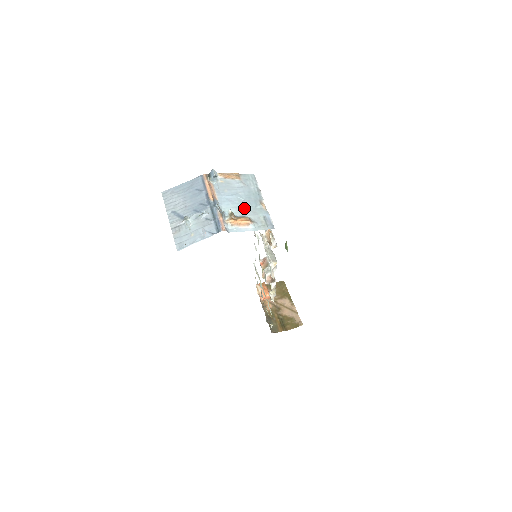
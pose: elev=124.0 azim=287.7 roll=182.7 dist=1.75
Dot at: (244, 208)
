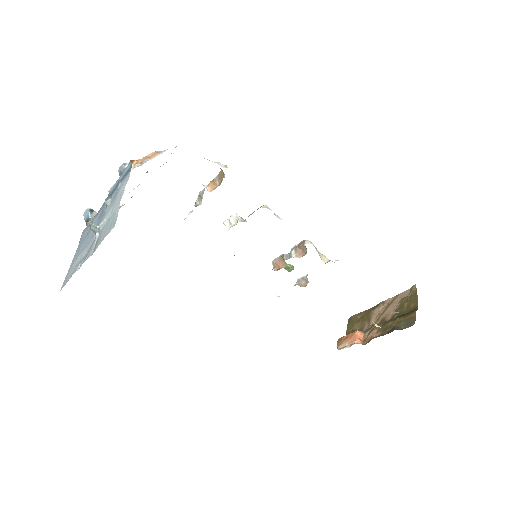
Dot at: occluded
